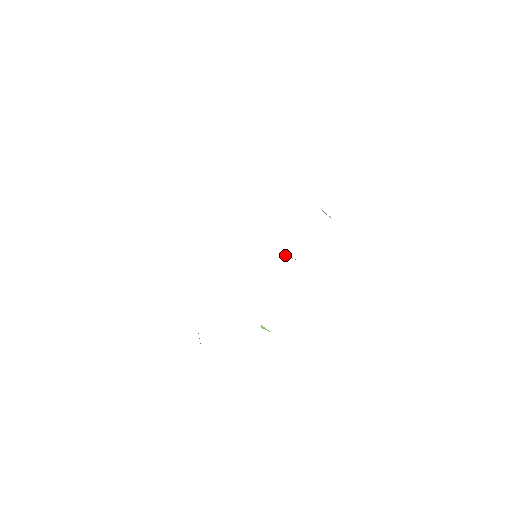
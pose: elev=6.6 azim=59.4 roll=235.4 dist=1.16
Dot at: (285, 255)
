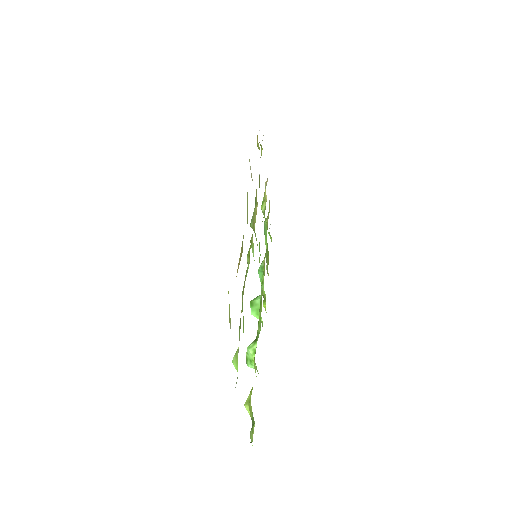
Dot at: occluded
